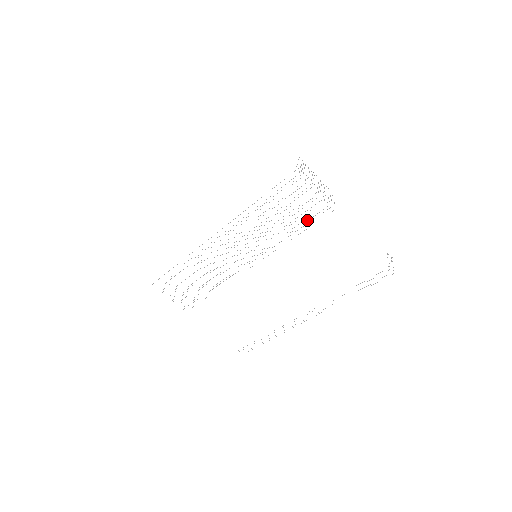
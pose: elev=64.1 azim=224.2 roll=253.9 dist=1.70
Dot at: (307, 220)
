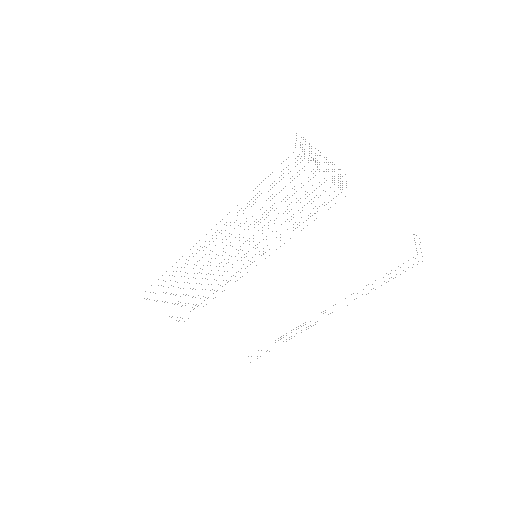
Dot at: occluded
